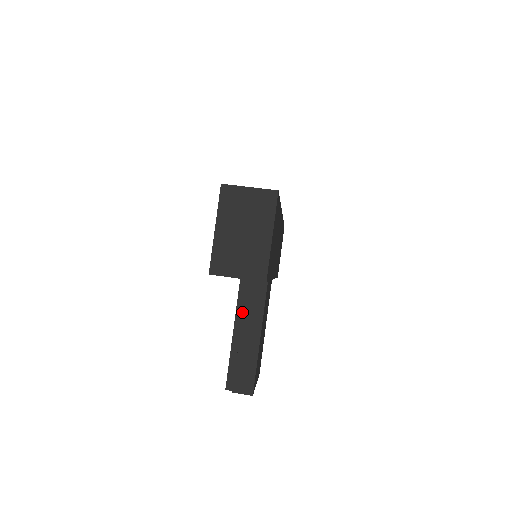
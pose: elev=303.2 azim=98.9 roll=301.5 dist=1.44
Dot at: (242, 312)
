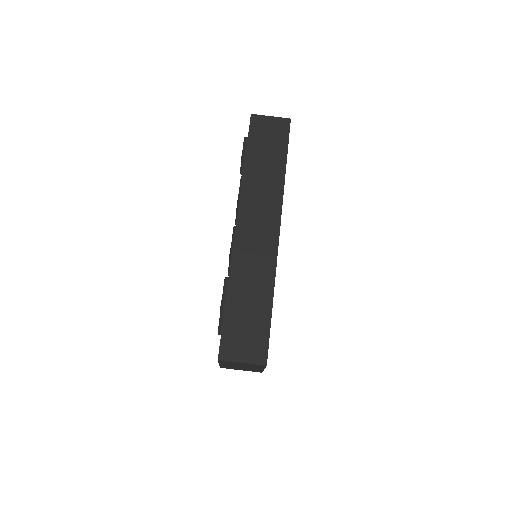
Dot at: occluded
